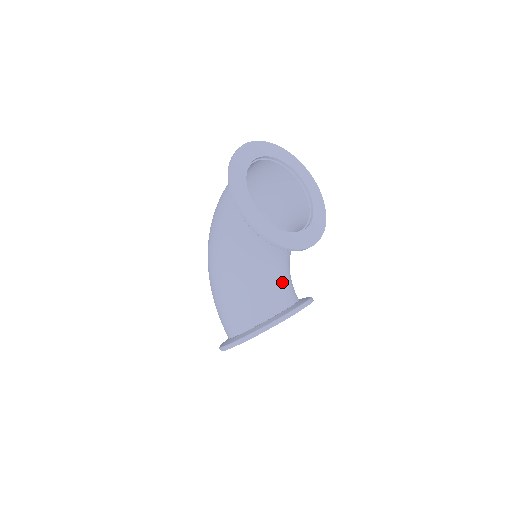
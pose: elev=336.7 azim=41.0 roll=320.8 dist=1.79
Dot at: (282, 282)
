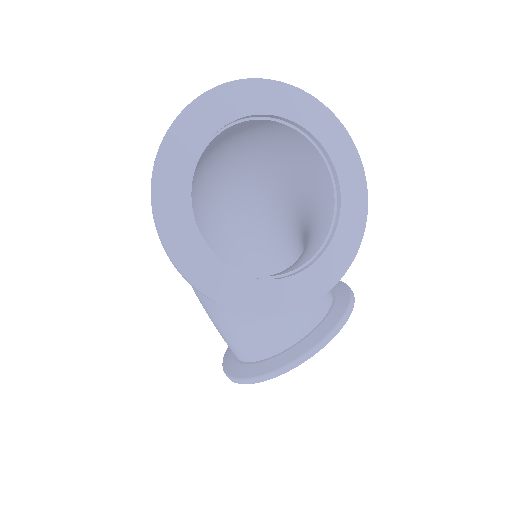
Dot at: occluded
